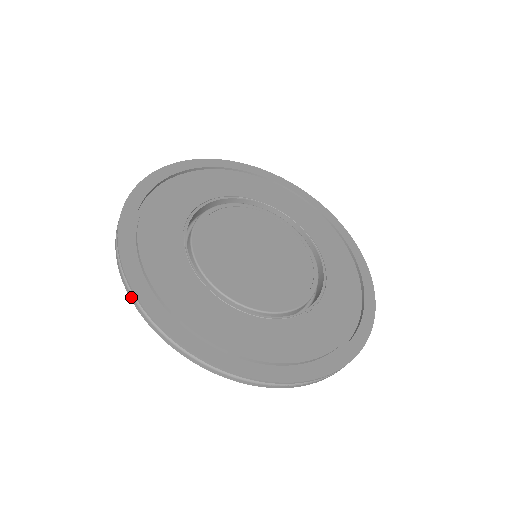
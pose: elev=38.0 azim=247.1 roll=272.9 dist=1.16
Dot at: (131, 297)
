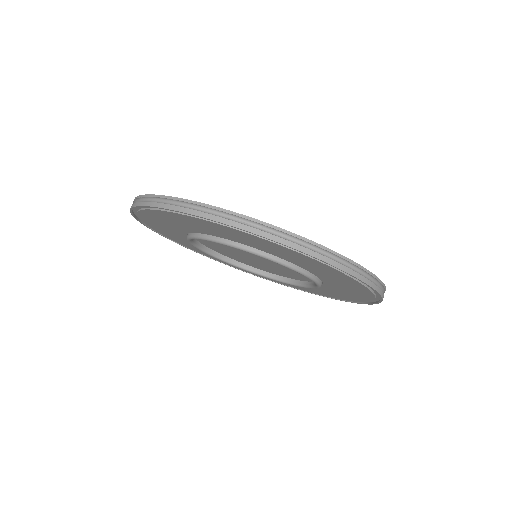
Dot at: (154, 204)
